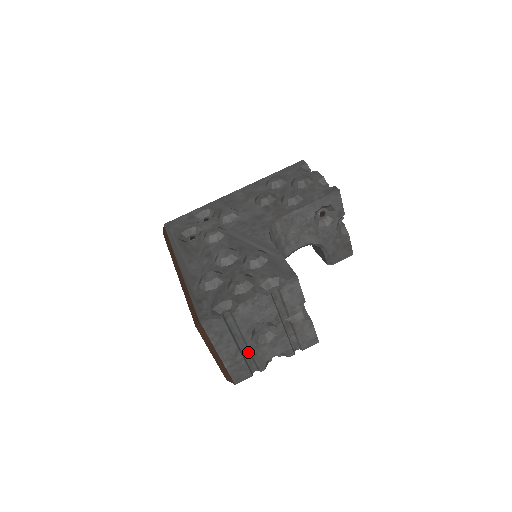
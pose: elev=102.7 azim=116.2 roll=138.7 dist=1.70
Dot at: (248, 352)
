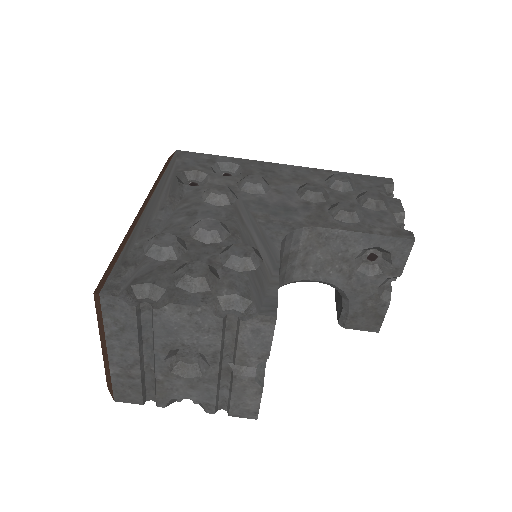
Dot at: (153, 372)
